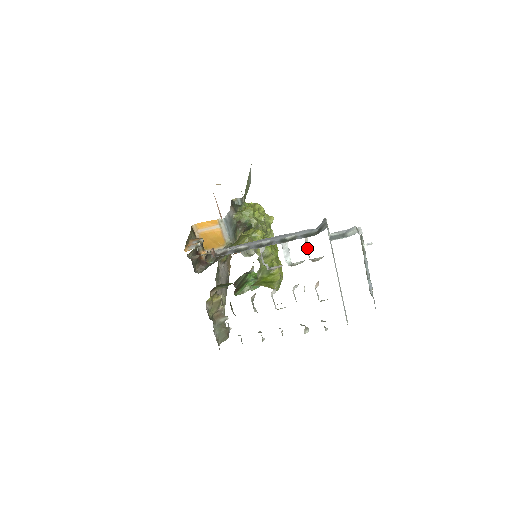
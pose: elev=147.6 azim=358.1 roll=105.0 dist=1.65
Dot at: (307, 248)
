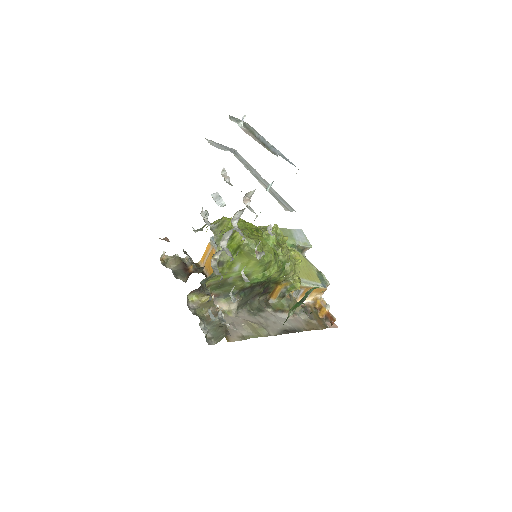
Dot at: (228, 181)
